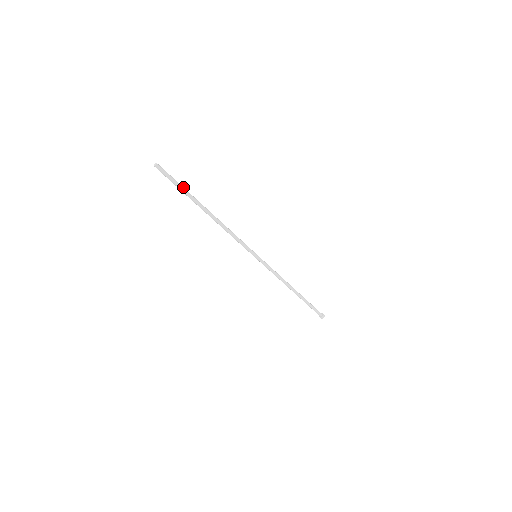
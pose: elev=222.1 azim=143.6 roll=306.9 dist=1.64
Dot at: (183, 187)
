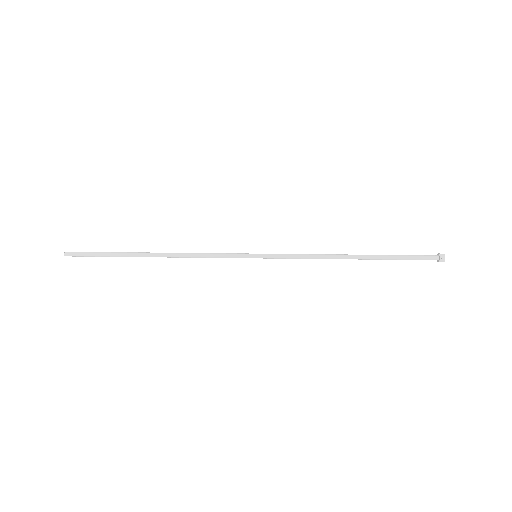
Dot at: (107, 253)
